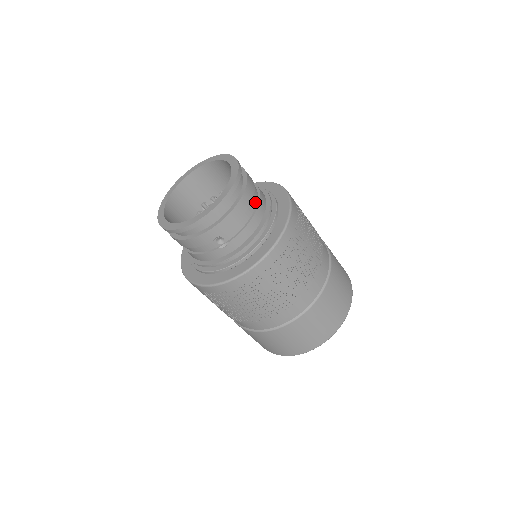
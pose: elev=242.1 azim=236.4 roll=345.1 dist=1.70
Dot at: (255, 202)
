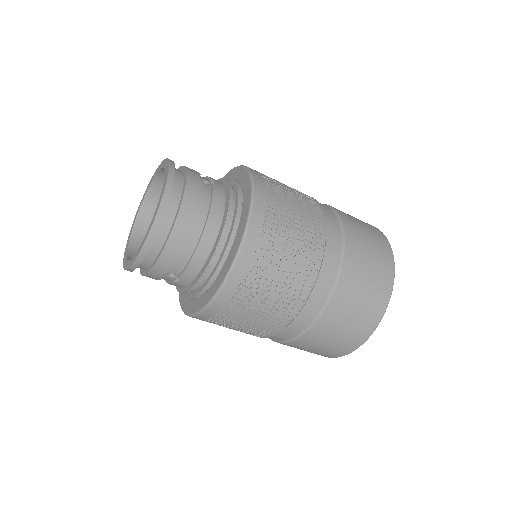
Dot at: (201, 224)
